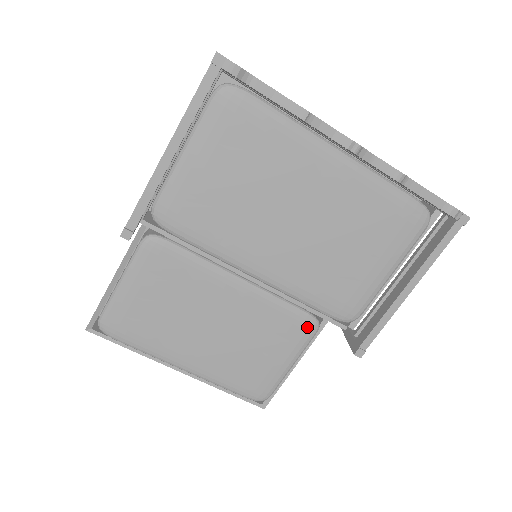
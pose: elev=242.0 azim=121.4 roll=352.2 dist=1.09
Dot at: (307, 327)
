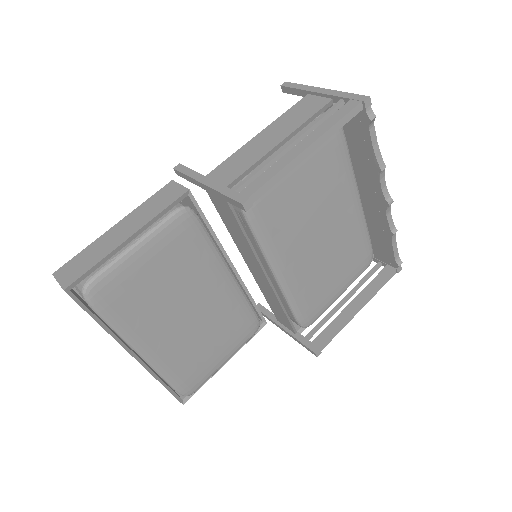
Dot at: (253, 328)
